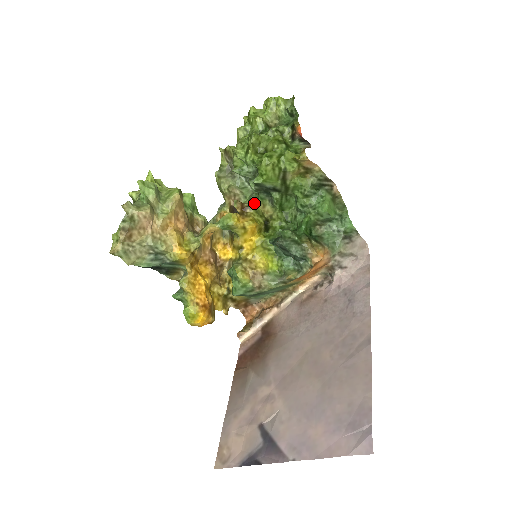
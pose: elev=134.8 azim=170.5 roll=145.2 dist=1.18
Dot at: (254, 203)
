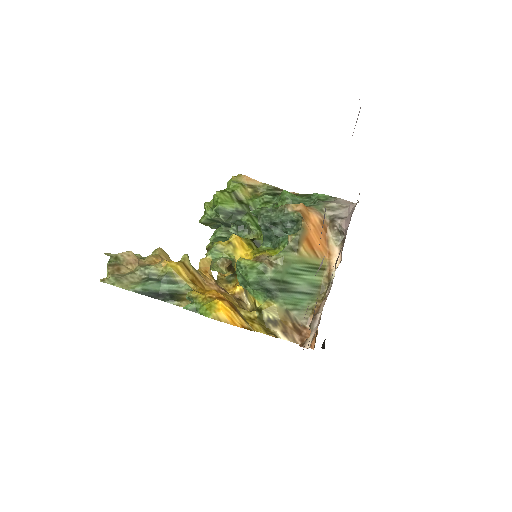
Dot at: occluded
